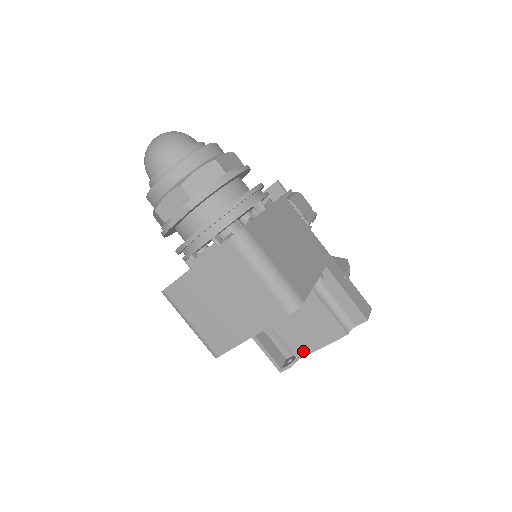
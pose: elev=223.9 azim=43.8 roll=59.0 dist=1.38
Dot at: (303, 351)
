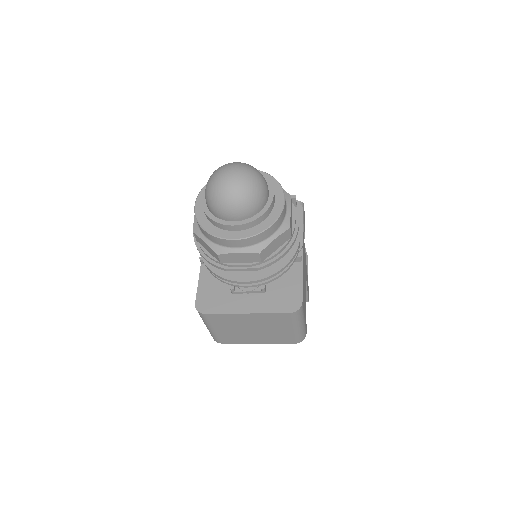
Dot at: occluded
